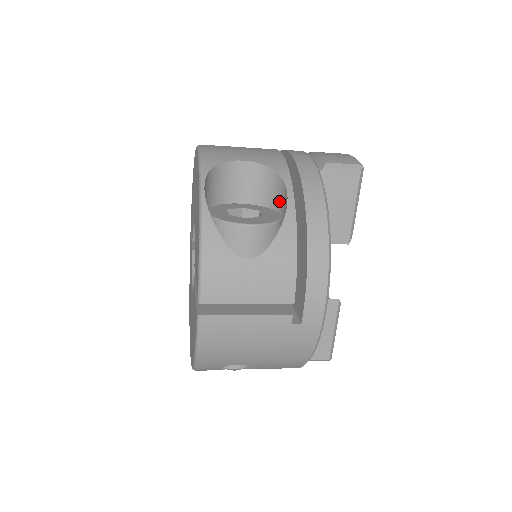
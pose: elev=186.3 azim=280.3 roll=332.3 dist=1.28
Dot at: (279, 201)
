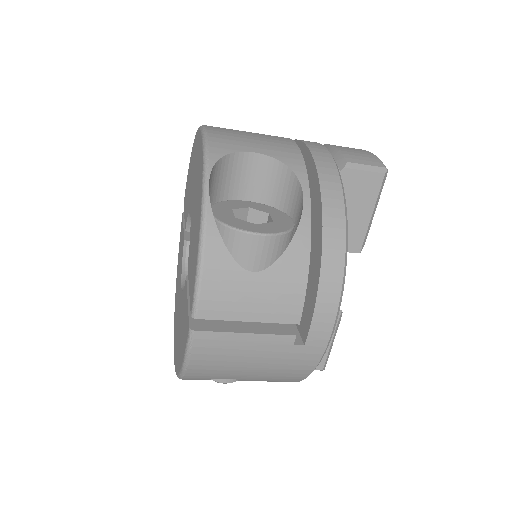
Dot at: (292, 203)
